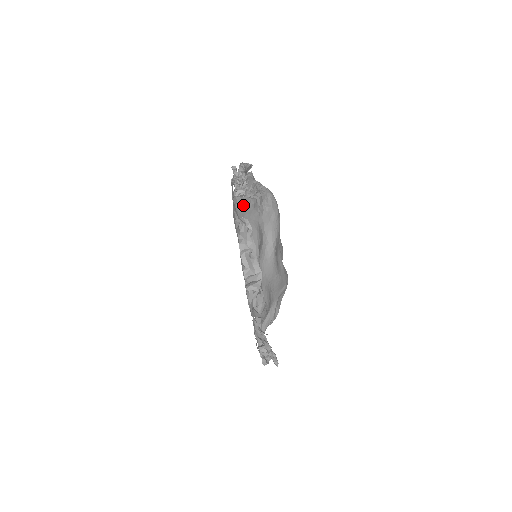
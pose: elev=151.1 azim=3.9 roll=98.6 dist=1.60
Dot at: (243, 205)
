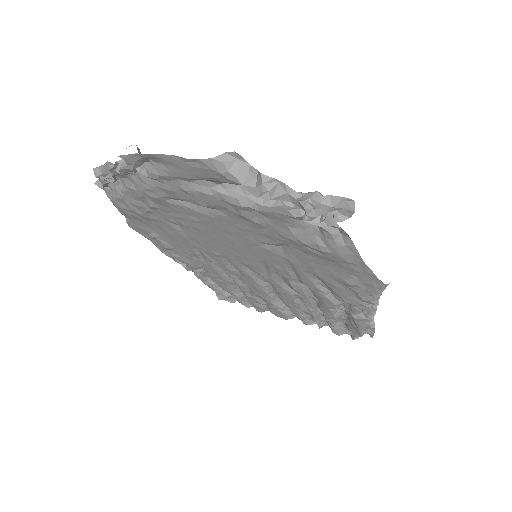
Dot at: occluded
